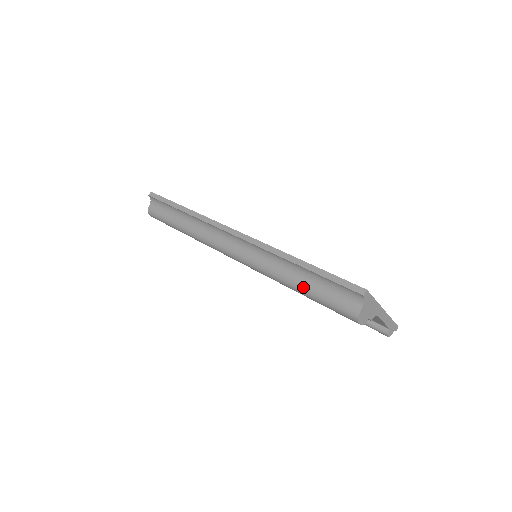
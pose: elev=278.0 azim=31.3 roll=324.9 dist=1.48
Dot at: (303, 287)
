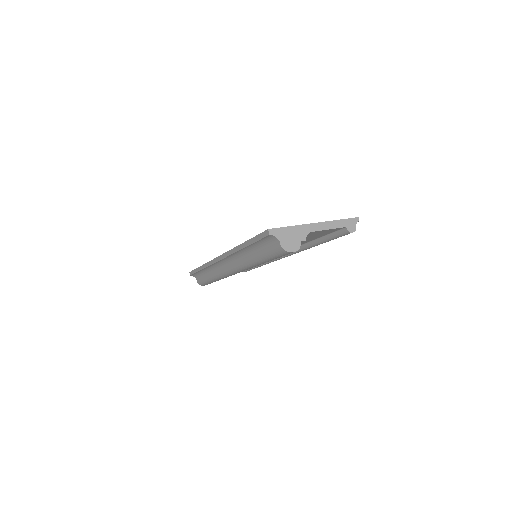
Dot at: (258, 258)
